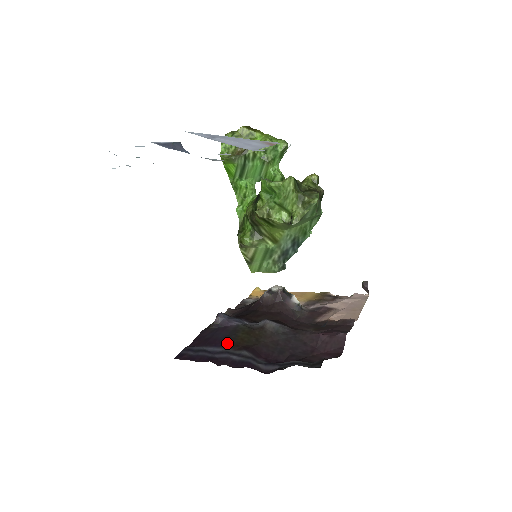
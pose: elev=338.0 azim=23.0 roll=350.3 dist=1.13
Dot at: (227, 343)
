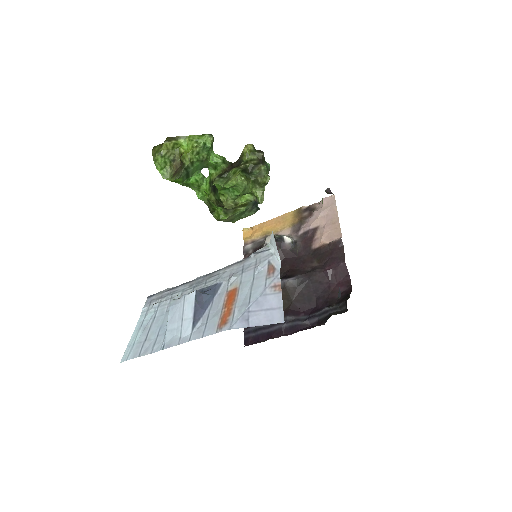
Dot at: occluded
